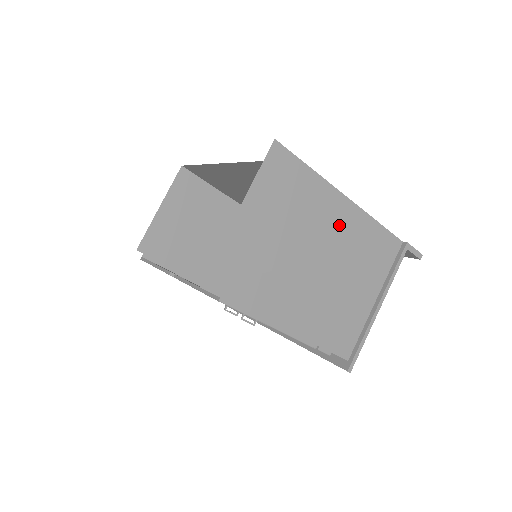
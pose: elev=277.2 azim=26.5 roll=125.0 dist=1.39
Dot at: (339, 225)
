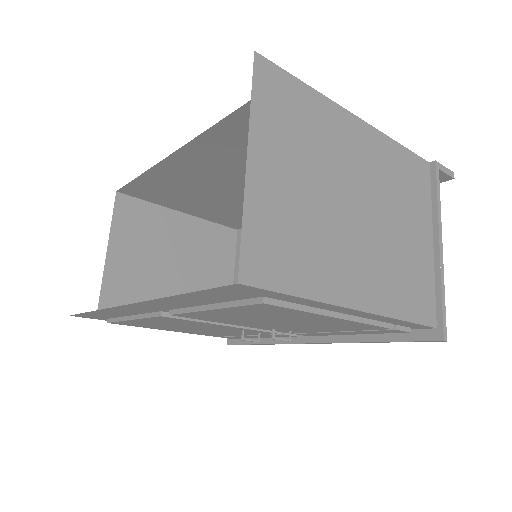
Dot at: (364, 155)
